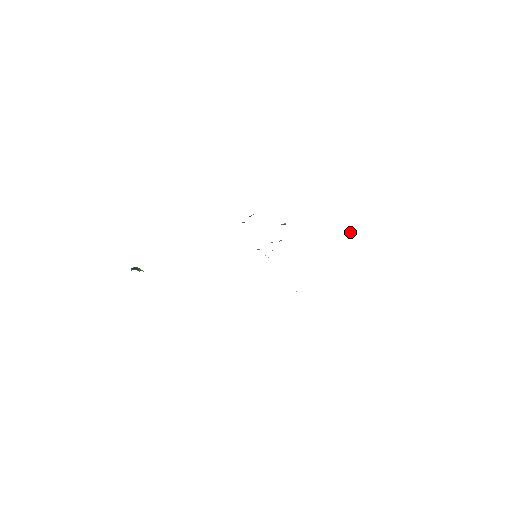
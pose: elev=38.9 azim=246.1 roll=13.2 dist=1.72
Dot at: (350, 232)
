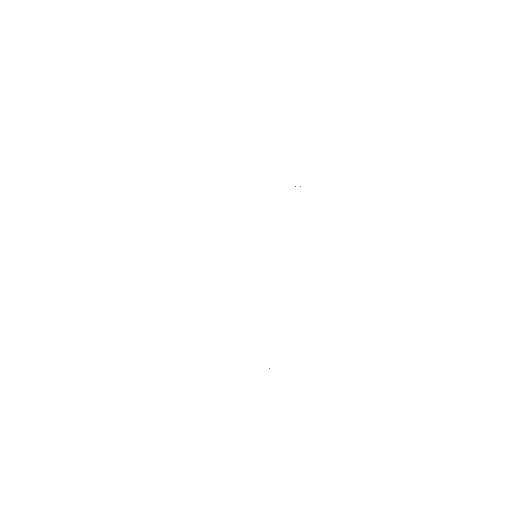
Dot at: occluded
